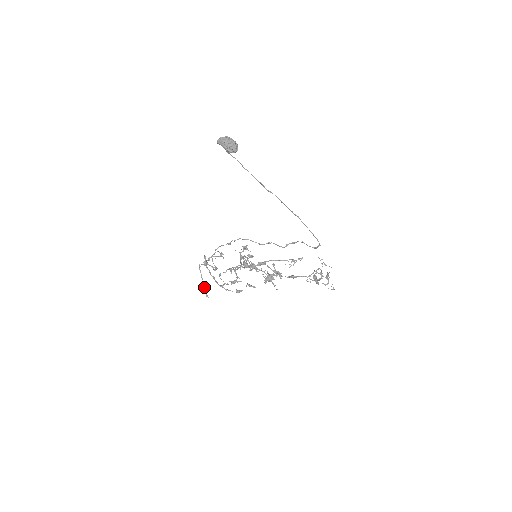
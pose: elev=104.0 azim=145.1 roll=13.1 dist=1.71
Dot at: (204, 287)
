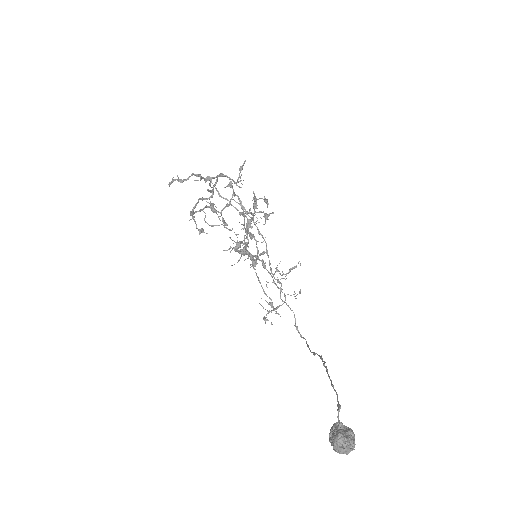
Dot at: (177, 179)
